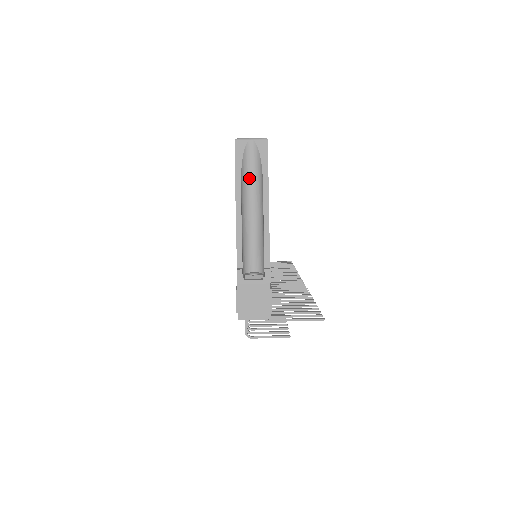
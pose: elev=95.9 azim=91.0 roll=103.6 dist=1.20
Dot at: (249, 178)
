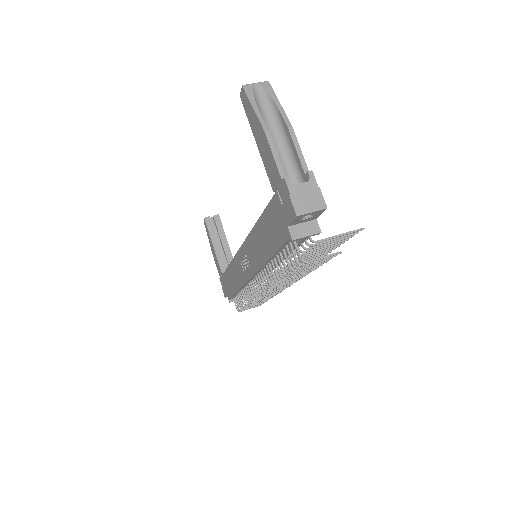
Dot at: (264, 113)
